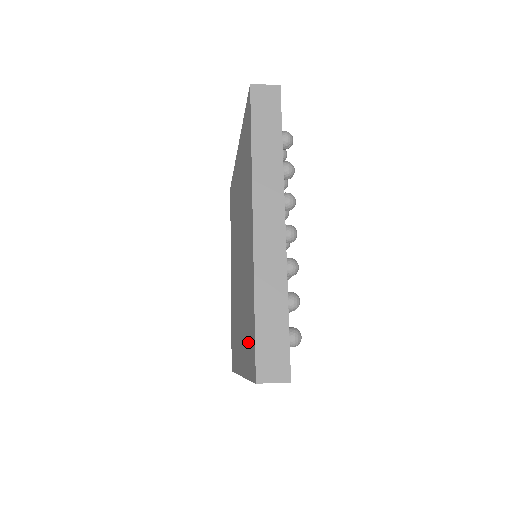
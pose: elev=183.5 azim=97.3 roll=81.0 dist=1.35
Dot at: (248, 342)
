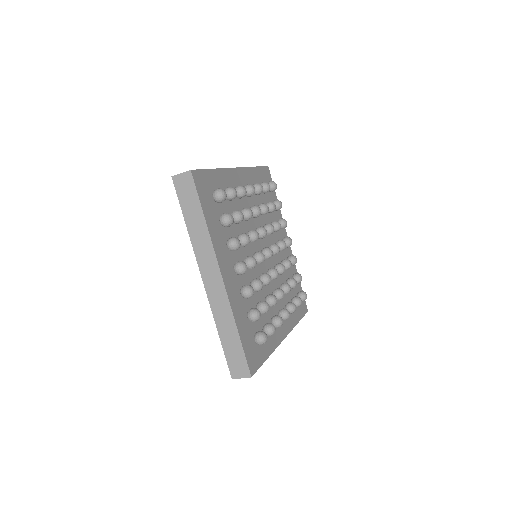
Dot at: occluded
